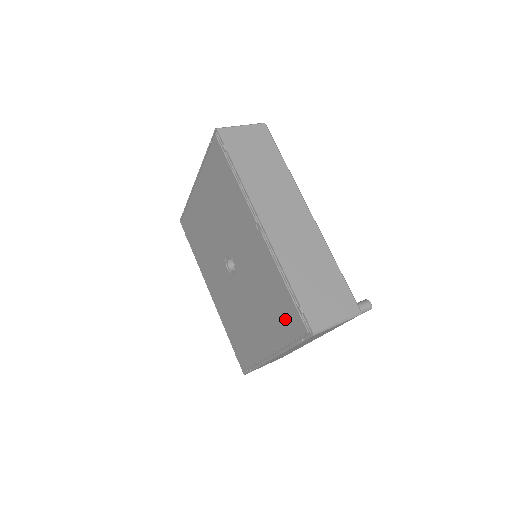
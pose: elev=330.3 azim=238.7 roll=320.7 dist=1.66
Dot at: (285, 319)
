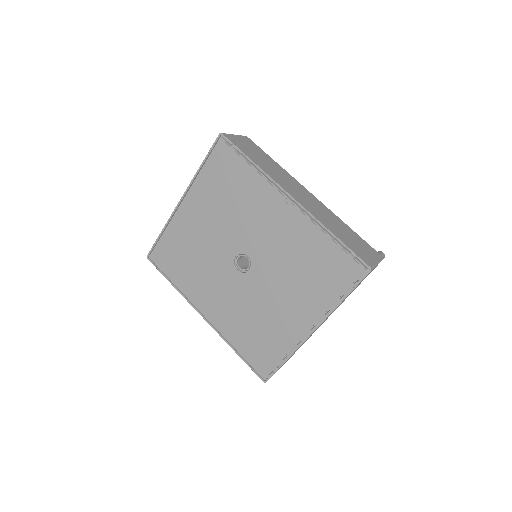
Dot at: (333, 274)
